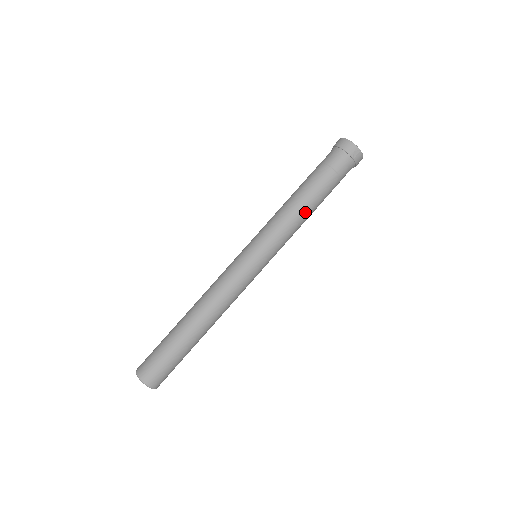
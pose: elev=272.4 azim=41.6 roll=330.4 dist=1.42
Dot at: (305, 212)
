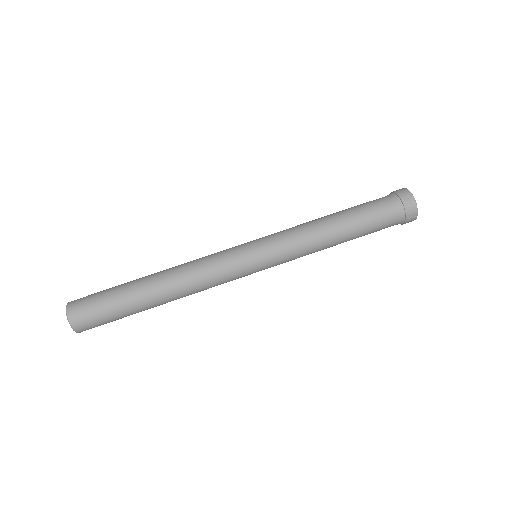
Dot at: (330, 244)
